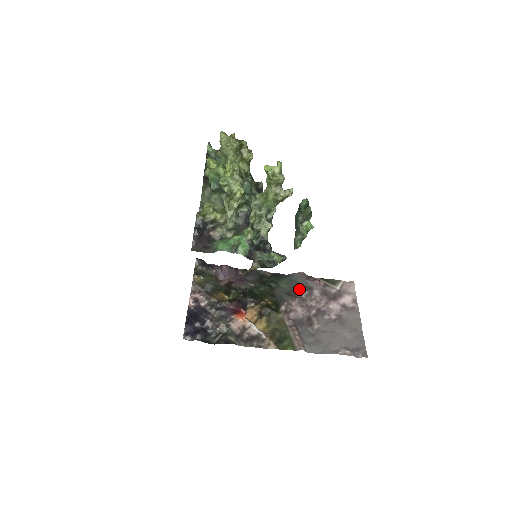
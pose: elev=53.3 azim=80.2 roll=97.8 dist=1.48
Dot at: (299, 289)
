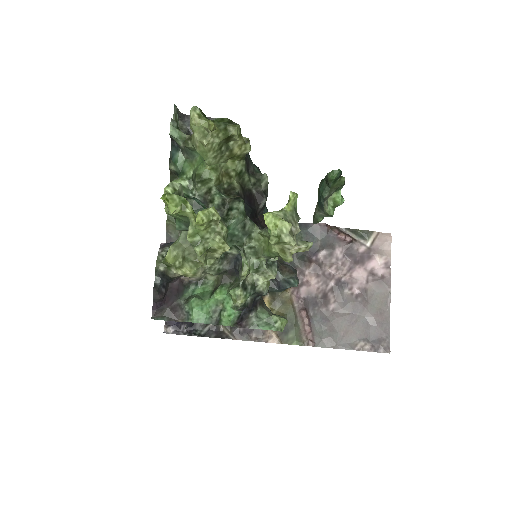
Dot at: (316, 248)
